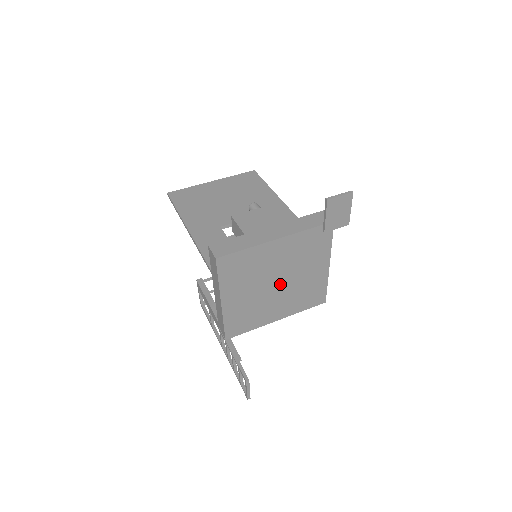
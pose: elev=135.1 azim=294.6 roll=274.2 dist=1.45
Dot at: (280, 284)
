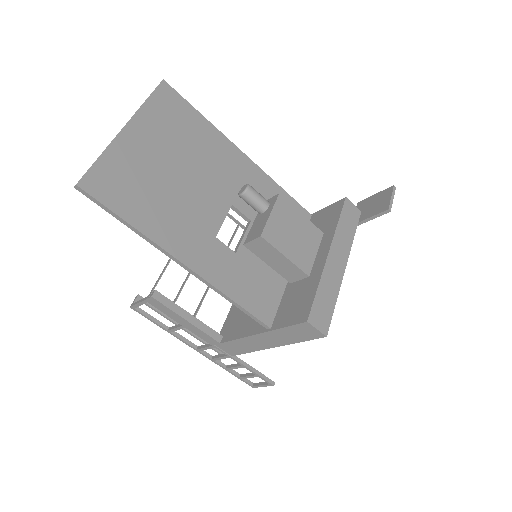
Dot at: occluded
